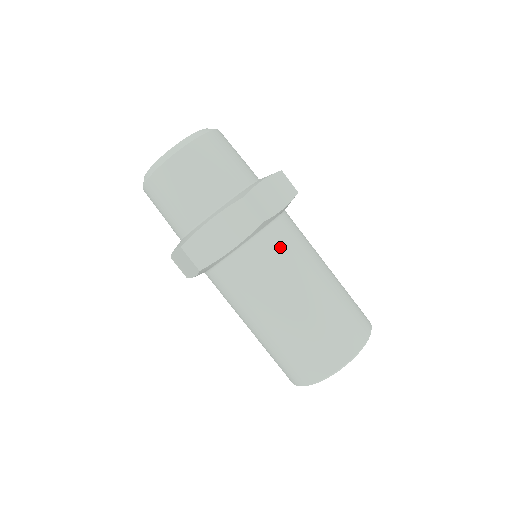
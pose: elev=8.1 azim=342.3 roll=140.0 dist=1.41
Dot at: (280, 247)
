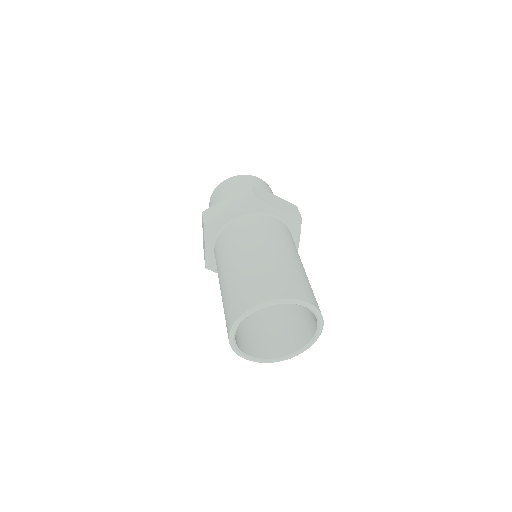
Dot at: occluded
